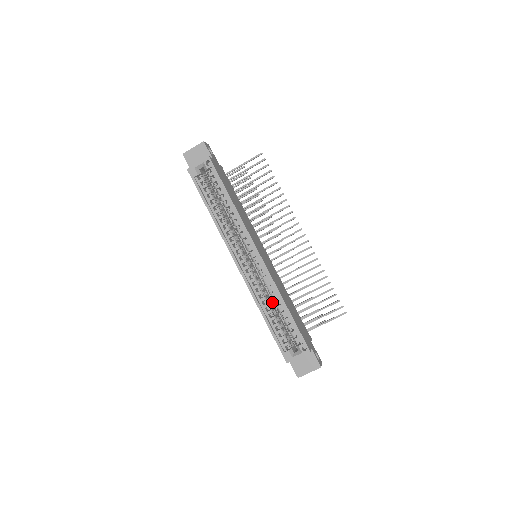
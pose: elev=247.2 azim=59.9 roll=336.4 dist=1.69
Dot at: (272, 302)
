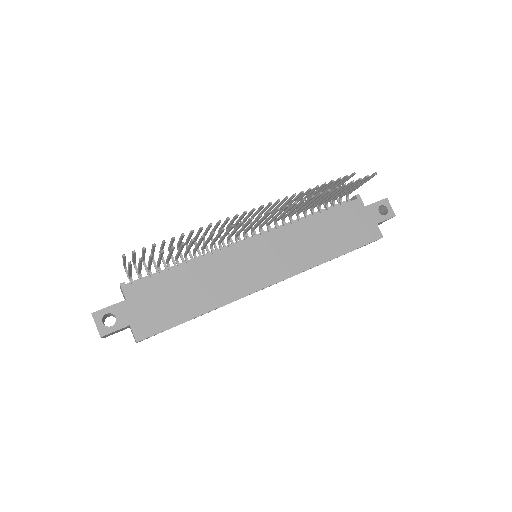
Dot at: occluded
